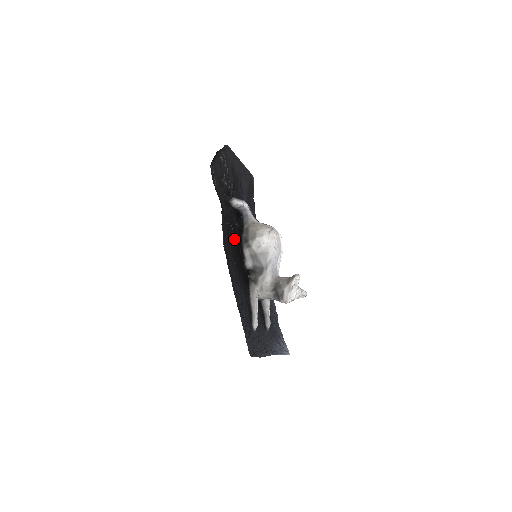
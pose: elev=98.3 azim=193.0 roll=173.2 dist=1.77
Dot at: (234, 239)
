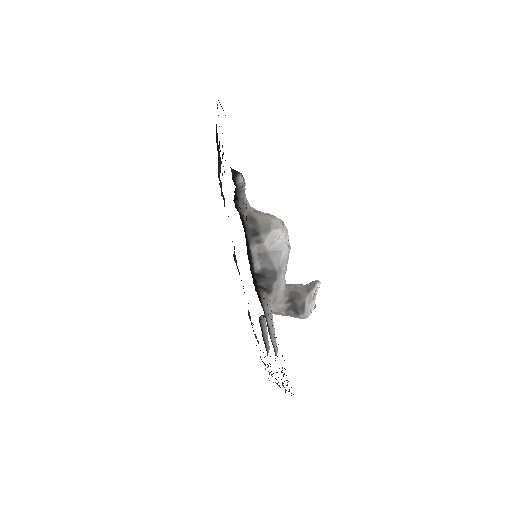
Dot at: occluded
